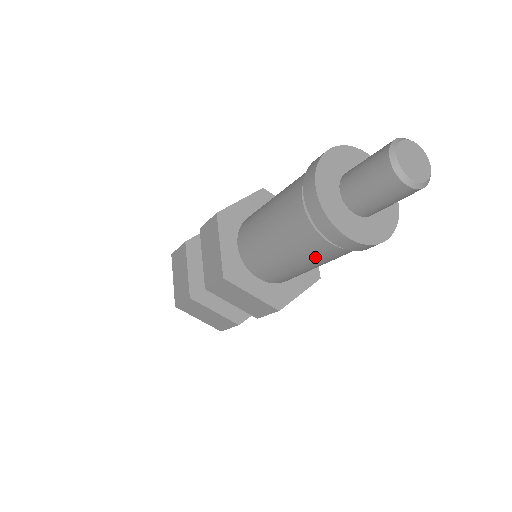
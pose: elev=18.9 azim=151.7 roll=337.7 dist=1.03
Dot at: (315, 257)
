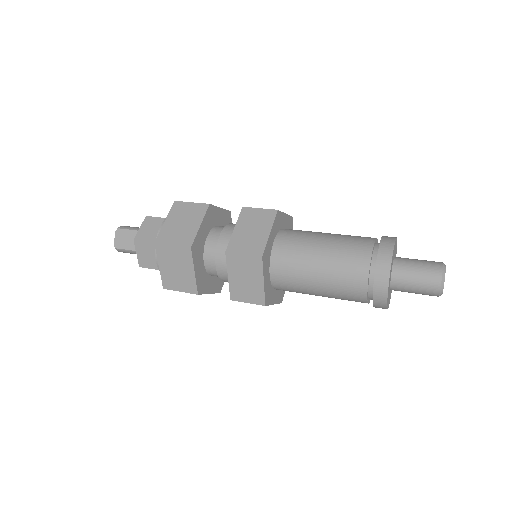
Dot at: occluded
